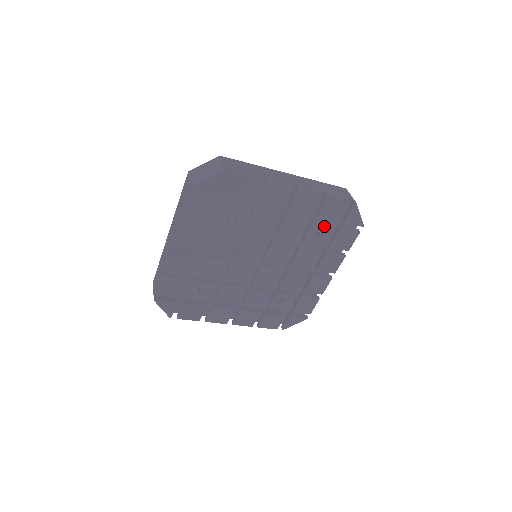
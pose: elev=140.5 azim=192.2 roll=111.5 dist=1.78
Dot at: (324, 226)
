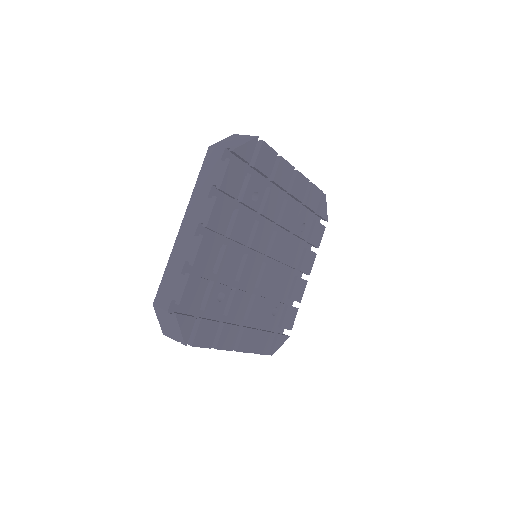
Dot at: (308, 217)
